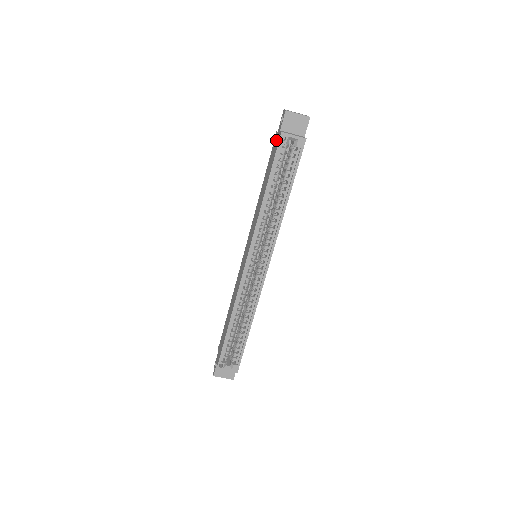
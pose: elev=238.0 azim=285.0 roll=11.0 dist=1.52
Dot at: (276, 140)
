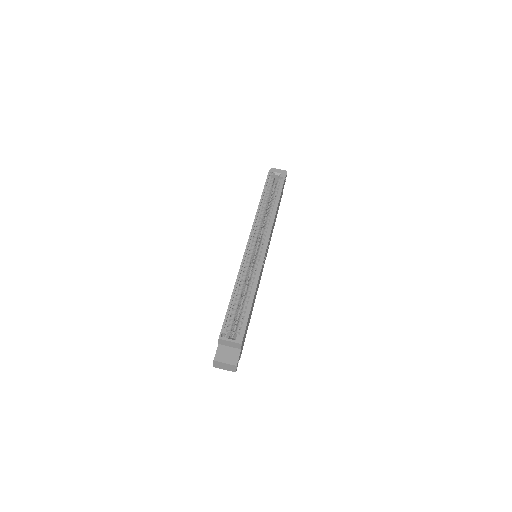
Dot at: occluded
